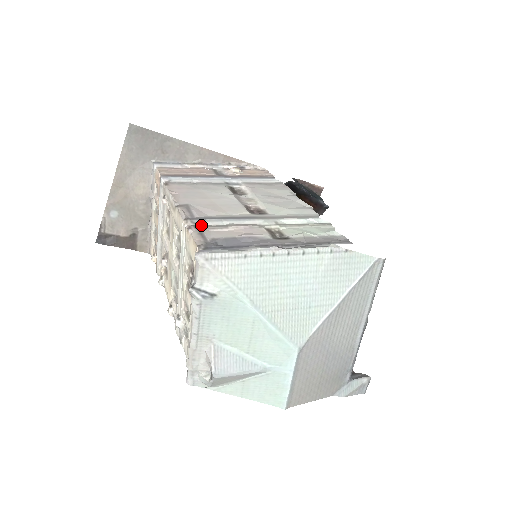
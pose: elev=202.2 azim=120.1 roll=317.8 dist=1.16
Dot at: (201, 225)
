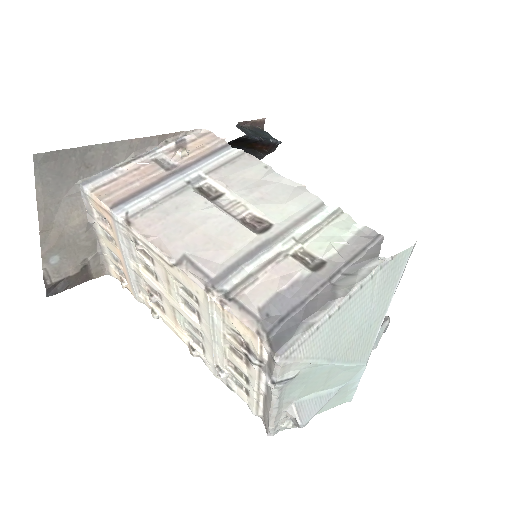
Dot at: (229, 290)
